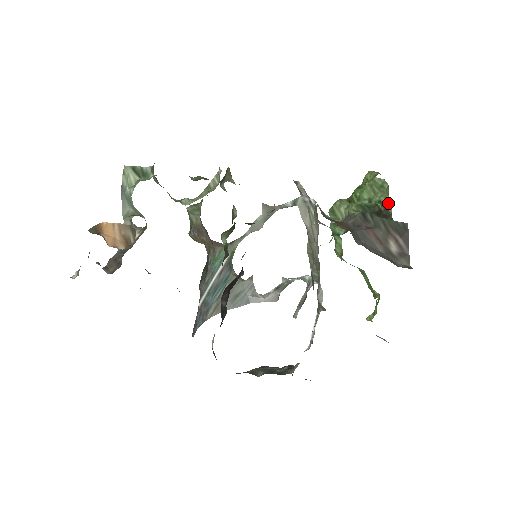
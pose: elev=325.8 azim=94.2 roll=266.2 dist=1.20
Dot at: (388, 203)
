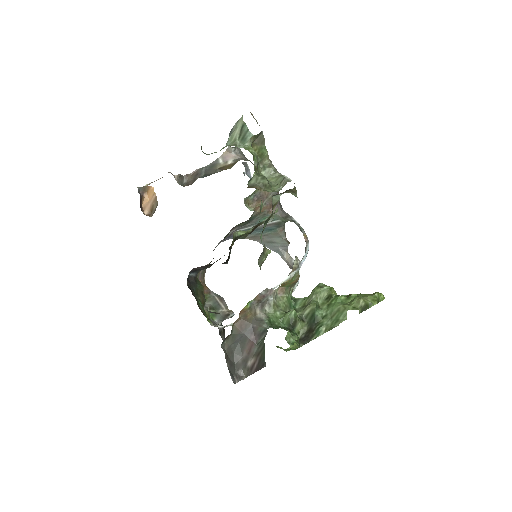
Dot at: (320, 334)
